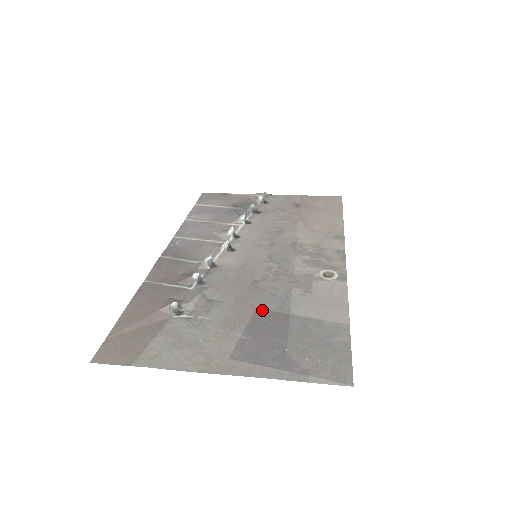
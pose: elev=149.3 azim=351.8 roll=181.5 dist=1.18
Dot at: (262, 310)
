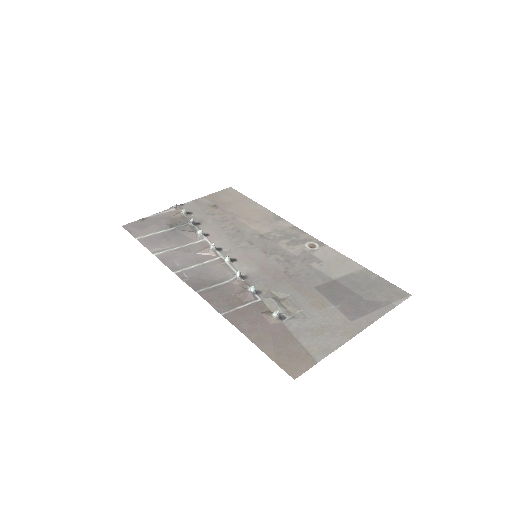
Dot at: (319, 286)
